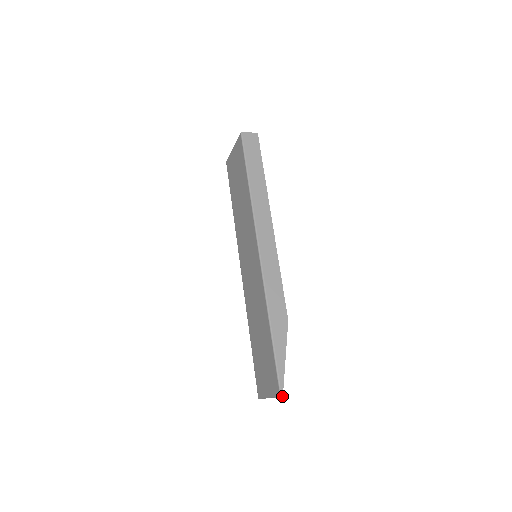
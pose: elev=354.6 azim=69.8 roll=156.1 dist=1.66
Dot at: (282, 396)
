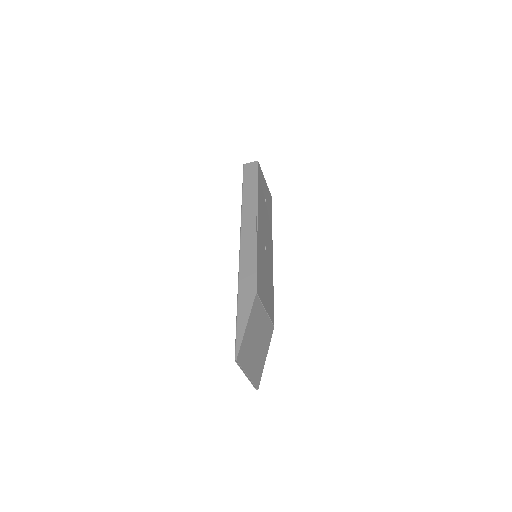
Dot at: (236, 360)
